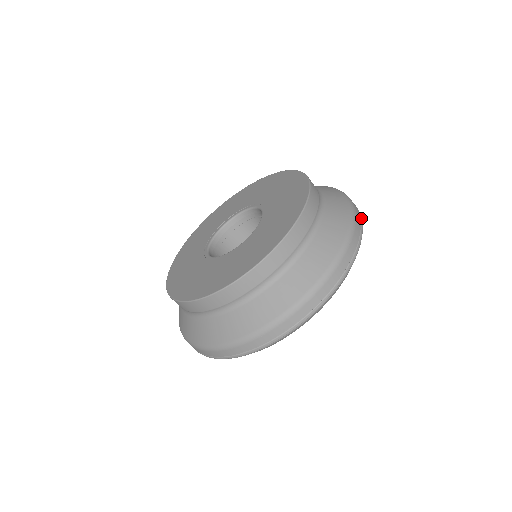
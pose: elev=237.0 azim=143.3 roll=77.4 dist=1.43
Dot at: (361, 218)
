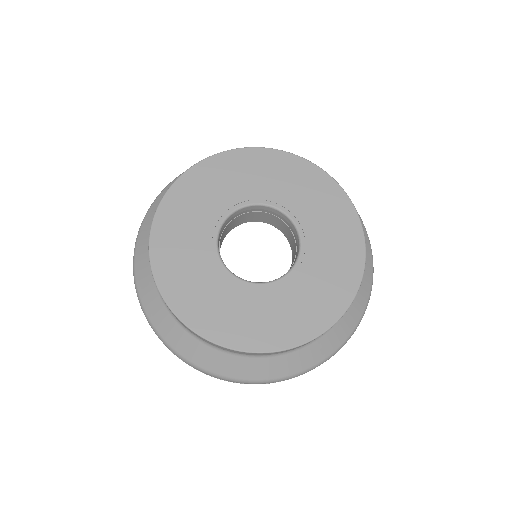
Dot at: occluded
